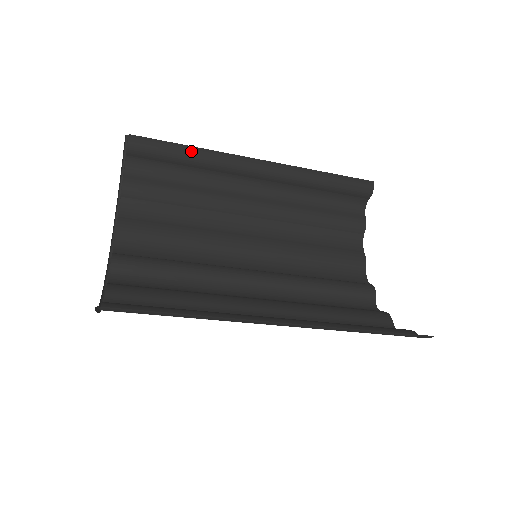
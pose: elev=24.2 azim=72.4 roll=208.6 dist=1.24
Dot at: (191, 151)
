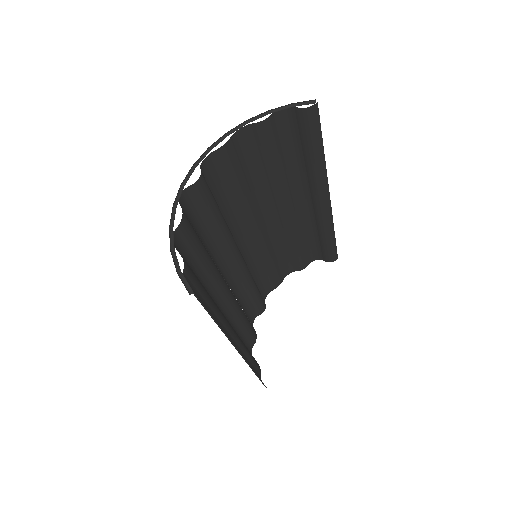
Dot at: (320, 155)
